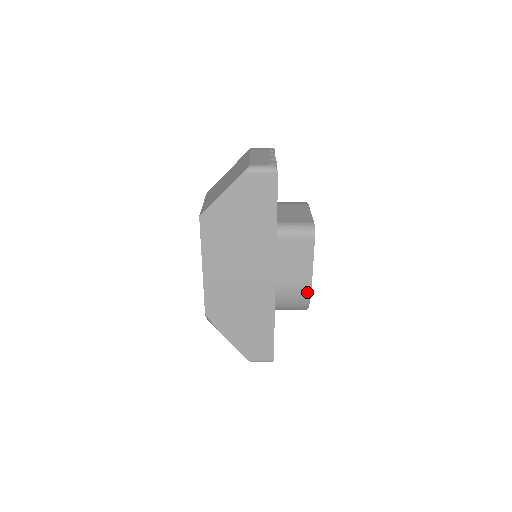
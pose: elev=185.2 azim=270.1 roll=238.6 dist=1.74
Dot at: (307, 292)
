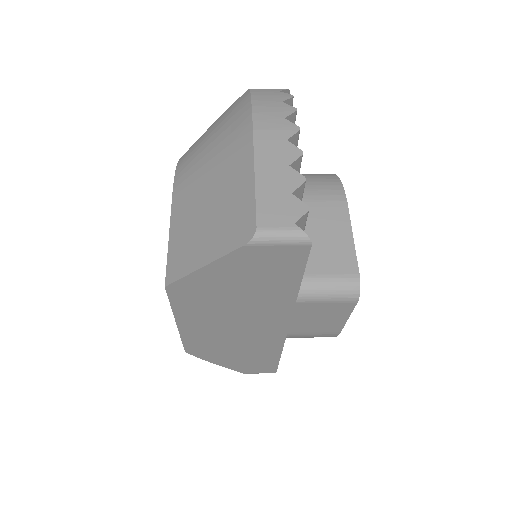
Dot at: (331, 336)
